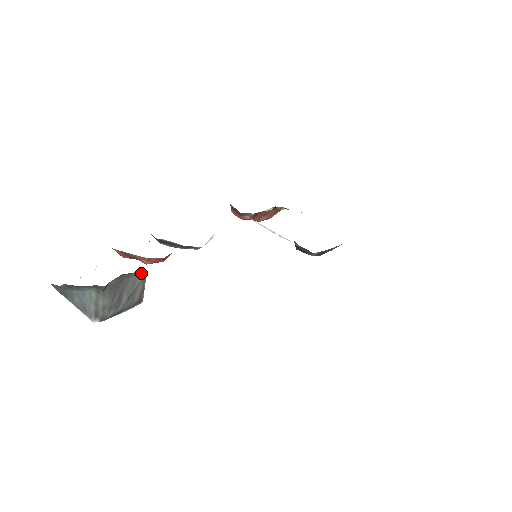
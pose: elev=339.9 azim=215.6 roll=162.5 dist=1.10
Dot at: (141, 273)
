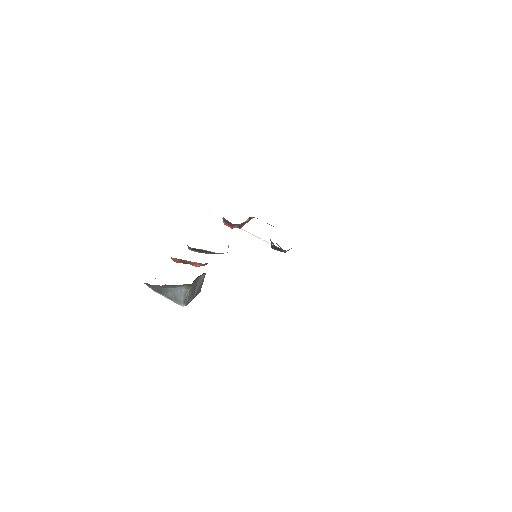
Dot at: (204, 274)
